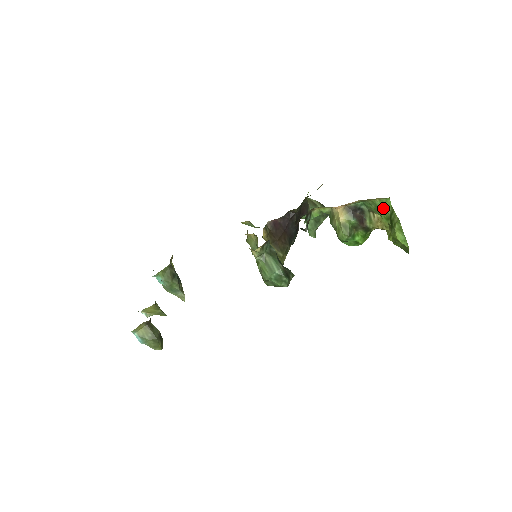
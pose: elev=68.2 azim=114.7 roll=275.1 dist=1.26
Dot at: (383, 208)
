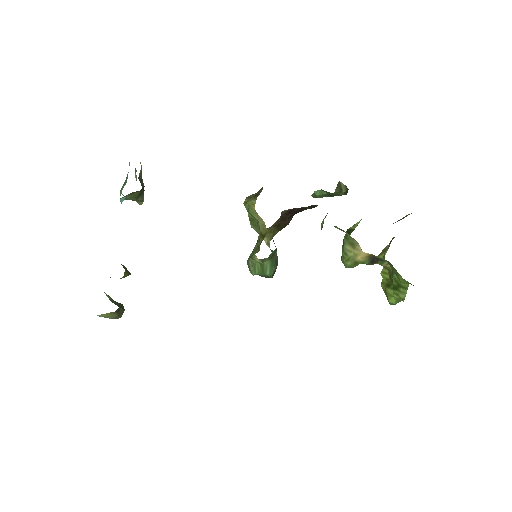
Dot at: (401, 281)
